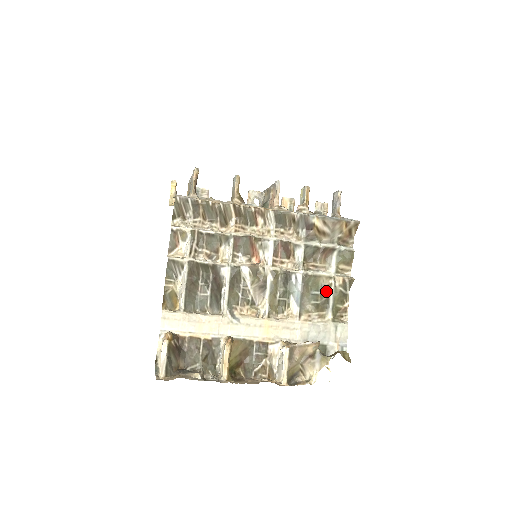
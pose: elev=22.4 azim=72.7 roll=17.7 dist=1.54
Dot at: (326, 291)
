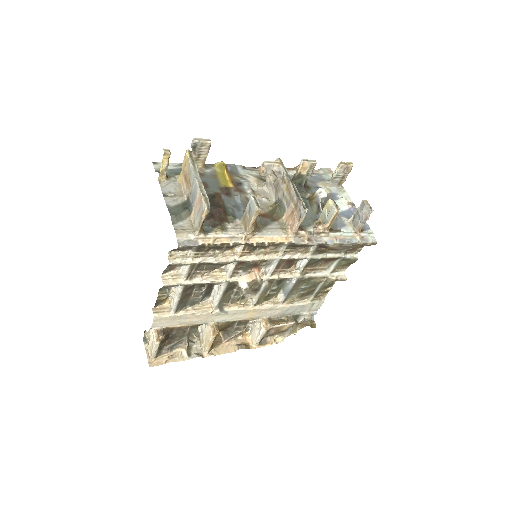
Dot at: (316, 284)
